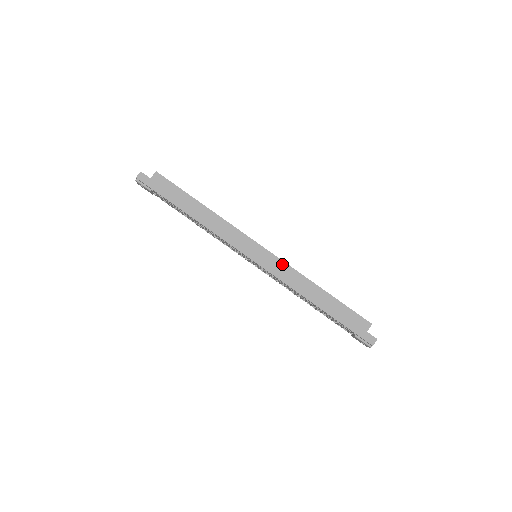
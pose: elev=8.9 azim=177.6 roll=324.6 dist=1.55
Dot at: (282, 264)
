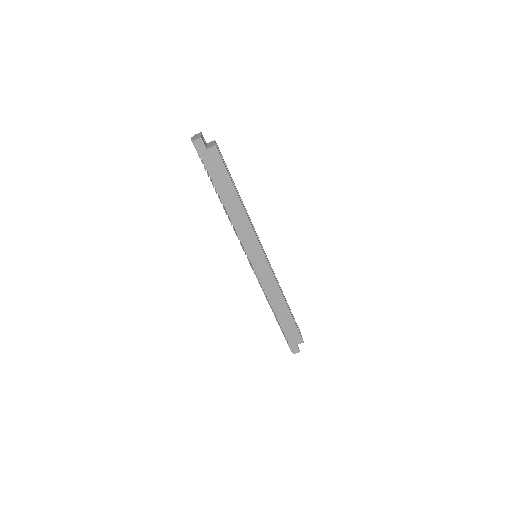
Dot at: (271, 277)
